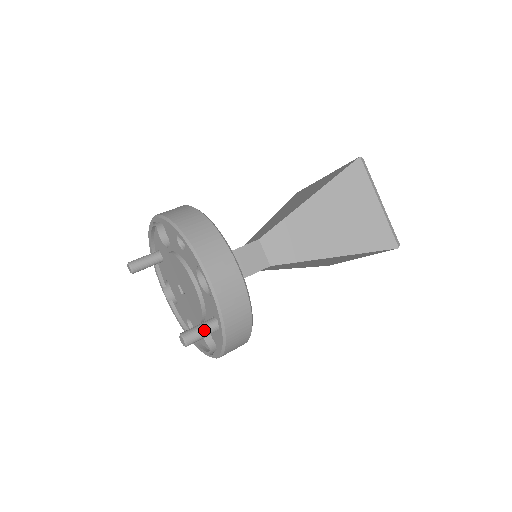
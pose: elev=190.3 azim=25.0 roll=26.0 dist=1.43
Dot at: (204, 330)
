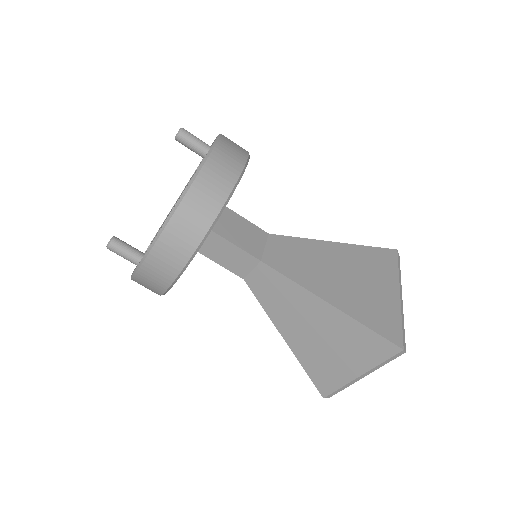
Dot at: (127, 257)
